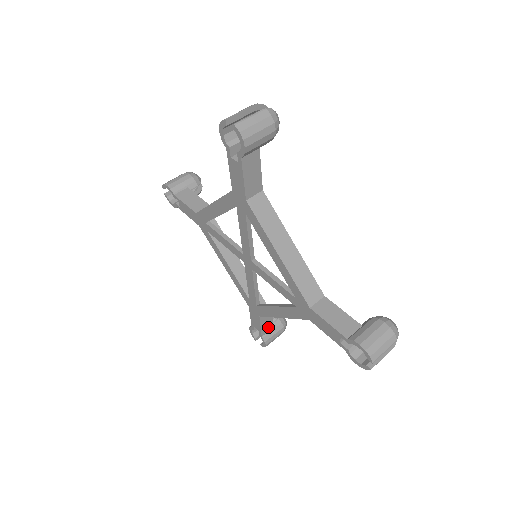
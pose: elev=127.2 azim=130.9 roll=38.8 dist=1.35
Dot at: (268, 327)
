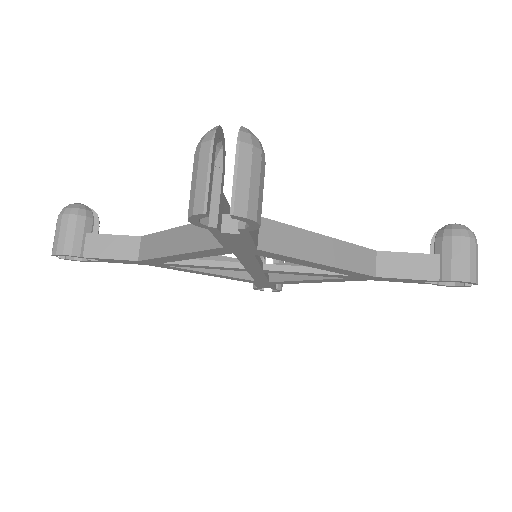
Dot at: occluded
